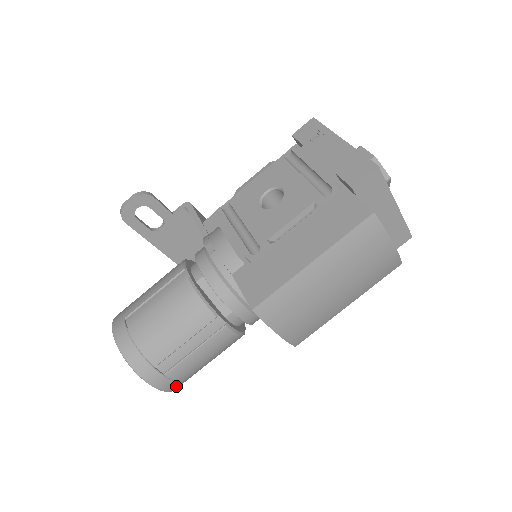
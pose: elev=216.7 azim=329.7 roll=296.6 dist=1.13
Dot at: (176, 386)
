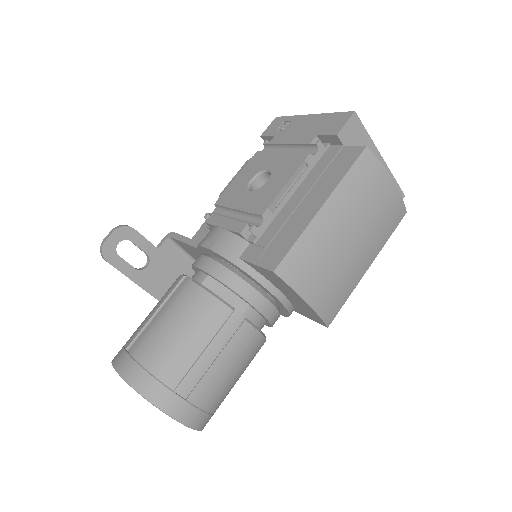
Dot at: (202, 420)
